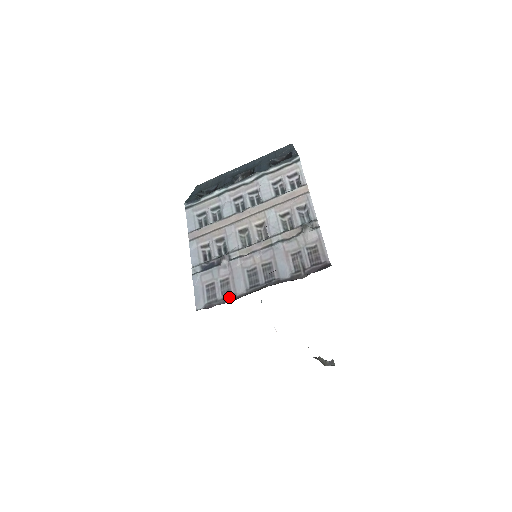
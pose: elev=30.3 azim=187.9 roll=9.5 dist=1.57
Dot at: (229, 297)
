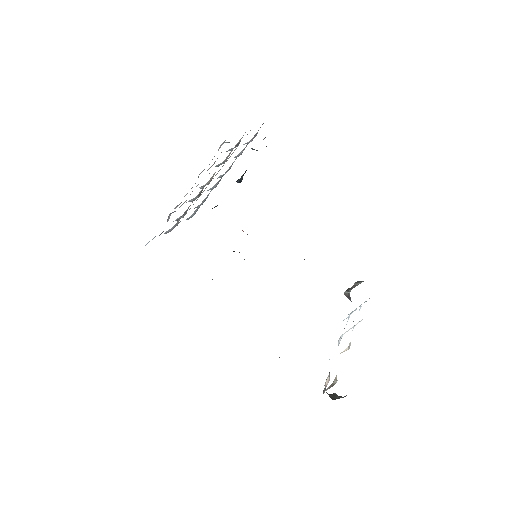
Dot at: occluded
